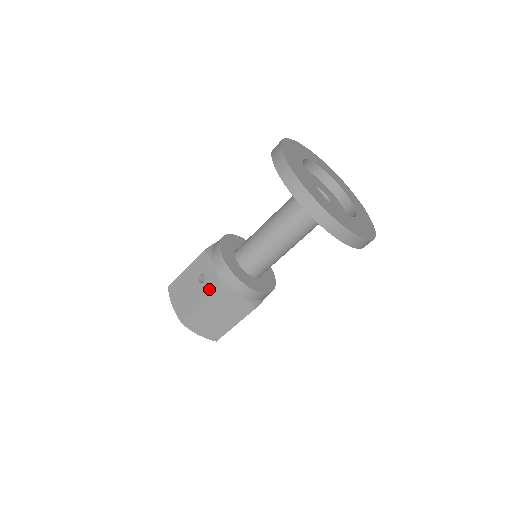
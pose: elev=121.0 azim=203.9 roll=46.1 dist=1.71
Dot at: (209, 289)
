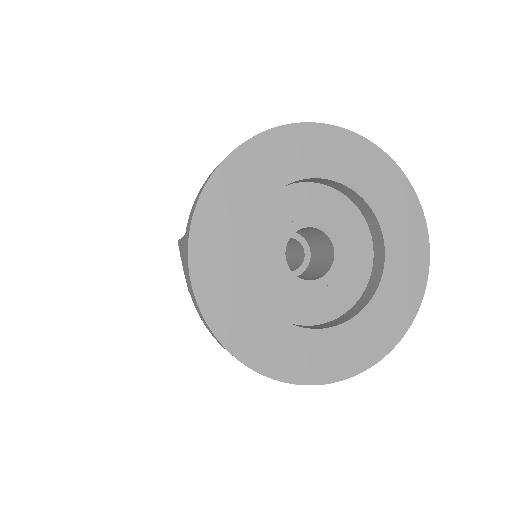
Dot at: occluded
